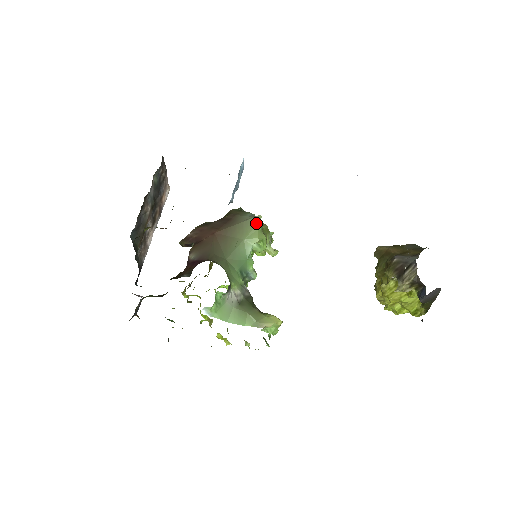
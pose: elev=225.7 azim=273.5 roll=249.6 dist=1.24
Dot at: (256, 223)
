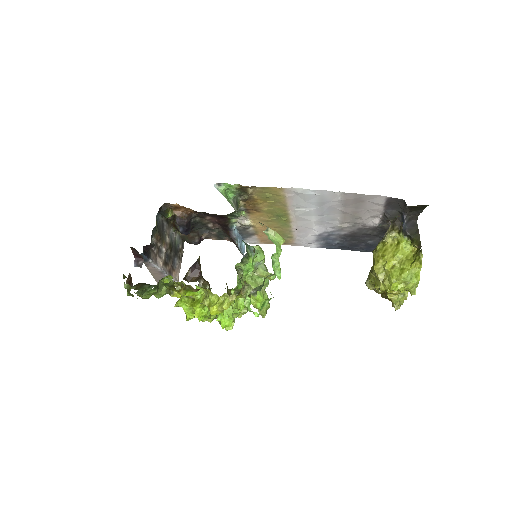
Dot at: occluded
